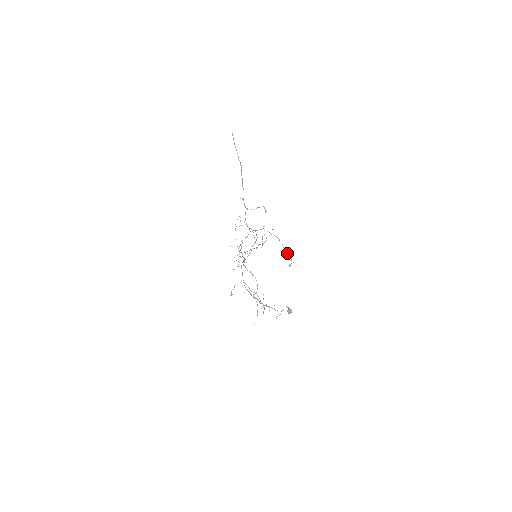
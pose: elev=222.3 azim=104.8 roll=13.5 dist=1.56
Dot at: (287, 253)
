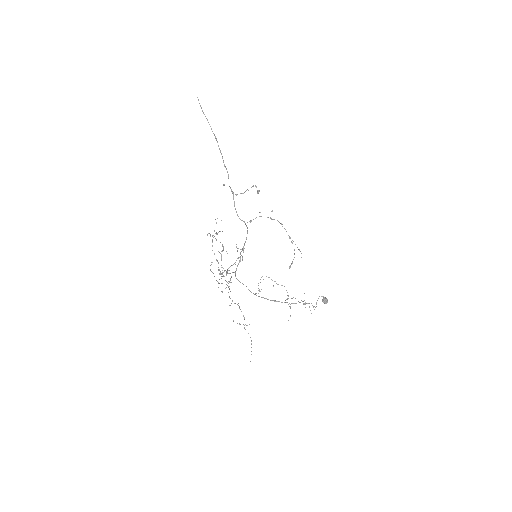
Dot at: occluded
